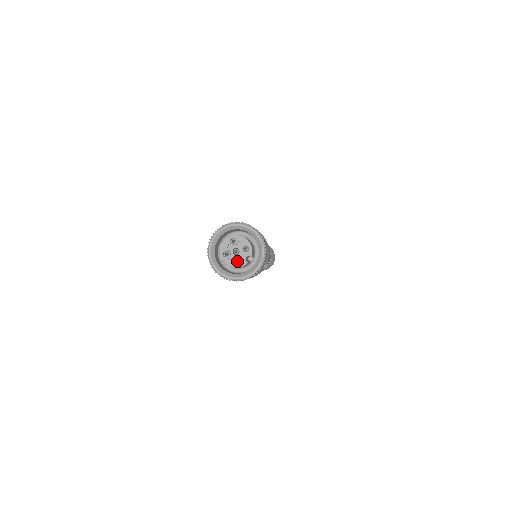
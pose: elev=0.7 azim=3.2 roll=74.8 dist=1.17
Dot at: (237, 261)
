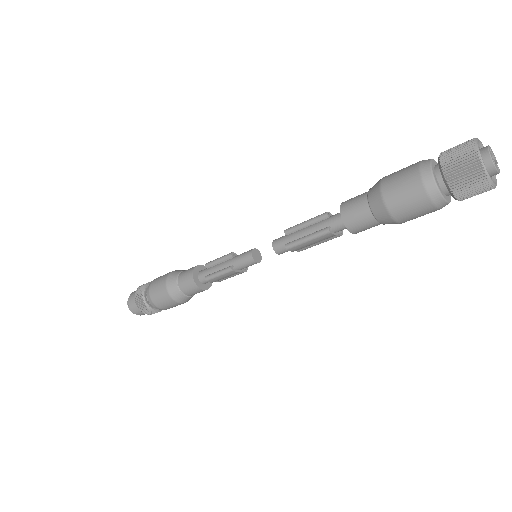
Dot at: (488, 171)
